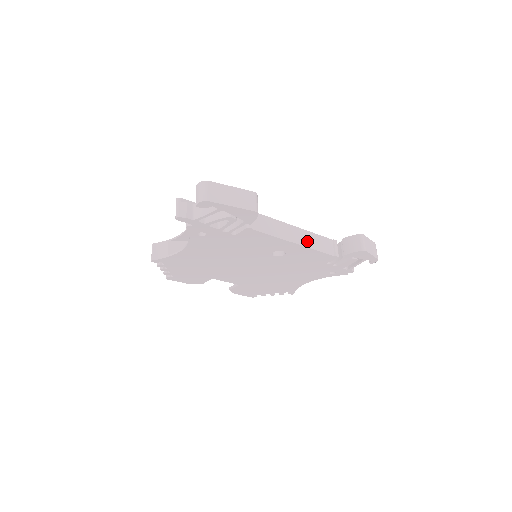
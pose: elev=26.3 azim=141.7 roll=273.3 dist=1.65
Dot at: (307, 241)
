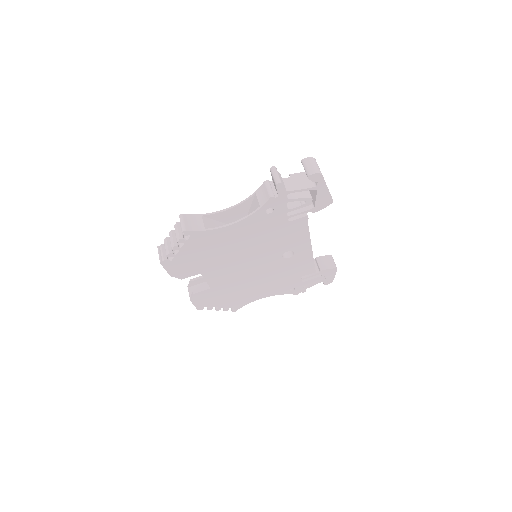
Dot at: occluded
